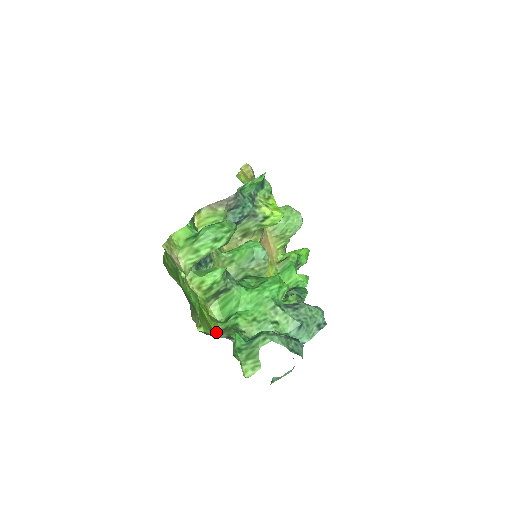
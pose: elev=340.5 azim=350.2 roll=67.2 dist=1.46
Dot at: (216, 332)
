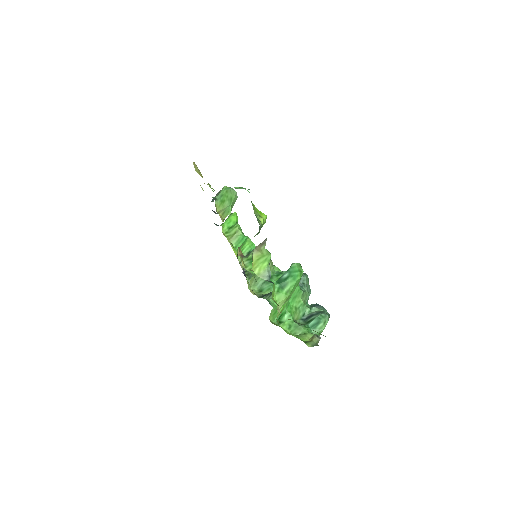
Dot at: (289, 334)
